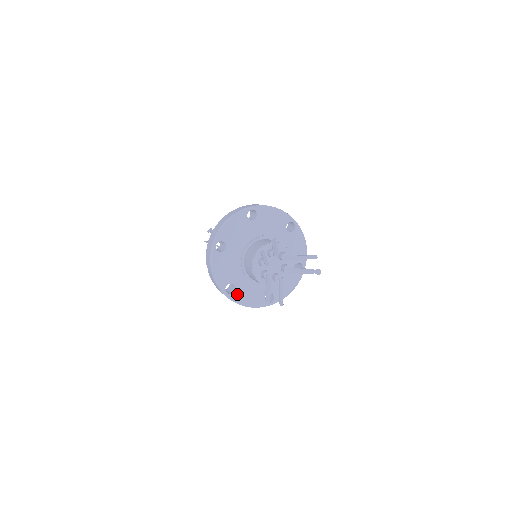
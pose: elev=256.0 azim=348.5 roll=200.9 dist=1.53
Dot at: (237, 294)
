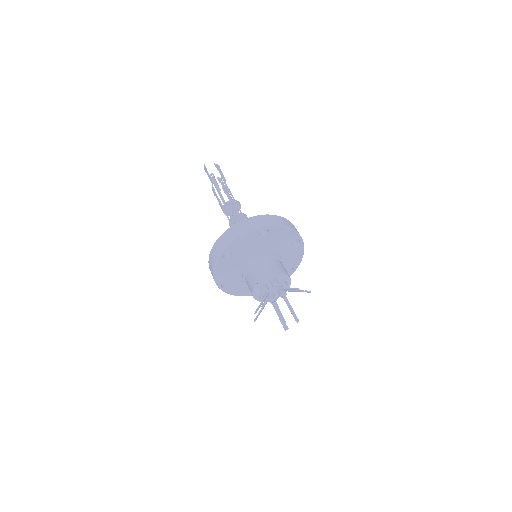
Dot at: occluded
